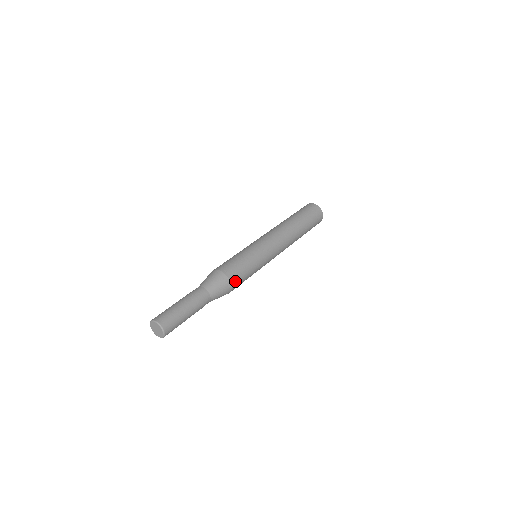
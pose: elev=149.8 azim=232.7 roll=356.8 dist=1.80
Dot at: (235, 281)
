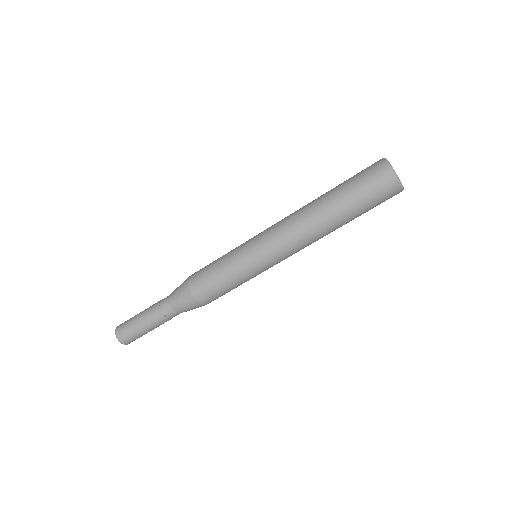
Dot at: (204, 297)
